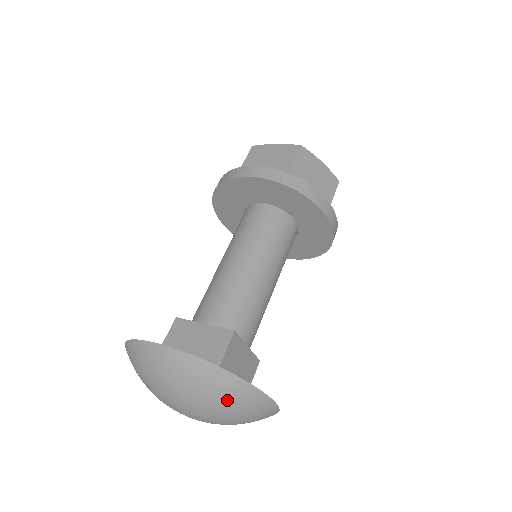
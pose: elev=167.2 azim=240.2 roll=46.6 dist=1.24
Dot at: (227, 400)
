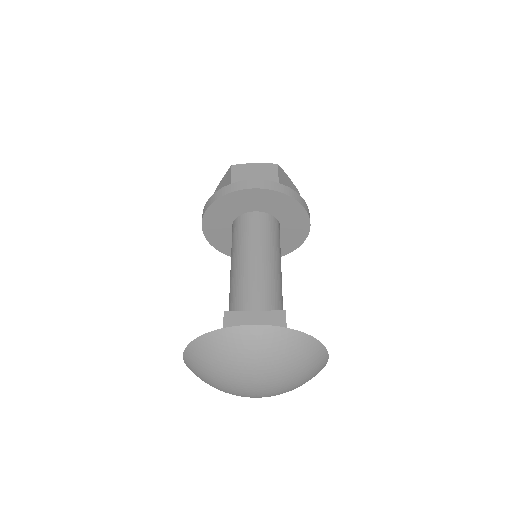
Dot at: (305, 362)
